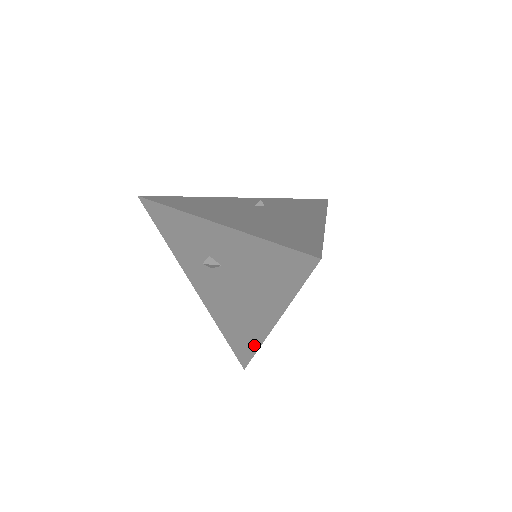
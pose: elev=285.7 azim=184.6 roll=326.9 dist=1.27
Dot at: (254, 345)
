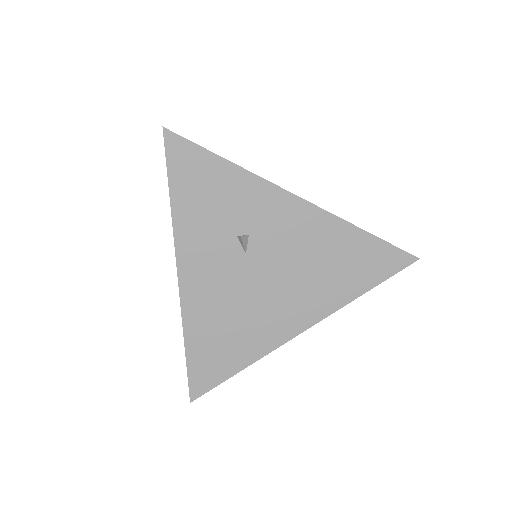
Dot at: (187, 336)
